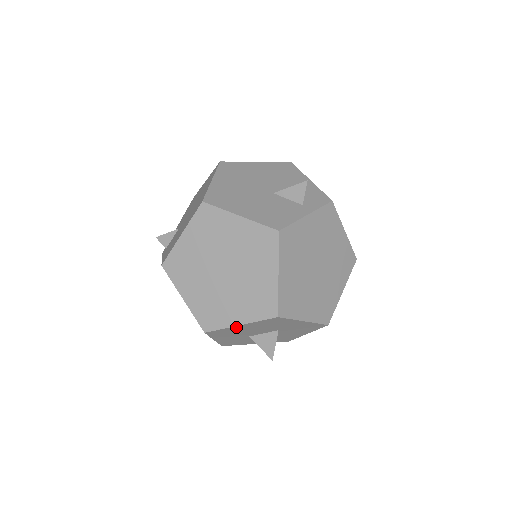
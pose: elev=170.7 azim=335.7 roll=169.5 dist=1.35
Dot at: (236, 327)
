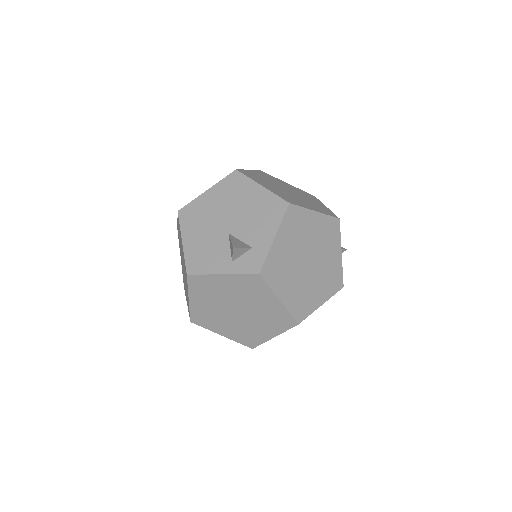
Dot at: occluded
